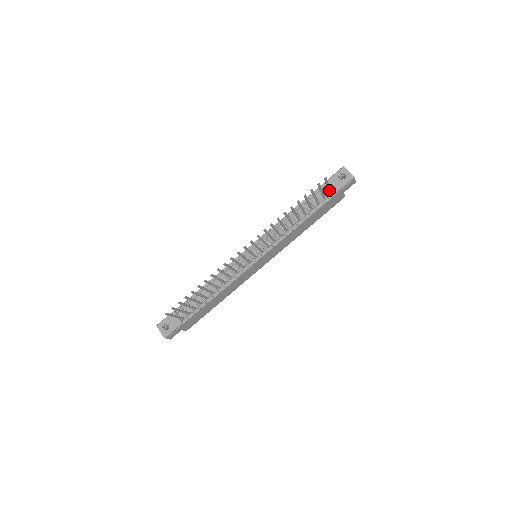
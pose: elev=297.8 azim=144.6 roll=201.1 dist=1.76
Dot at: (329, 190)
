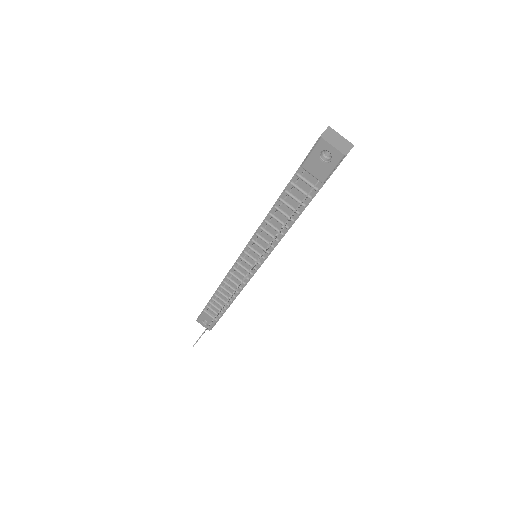
Dot at: occluded
